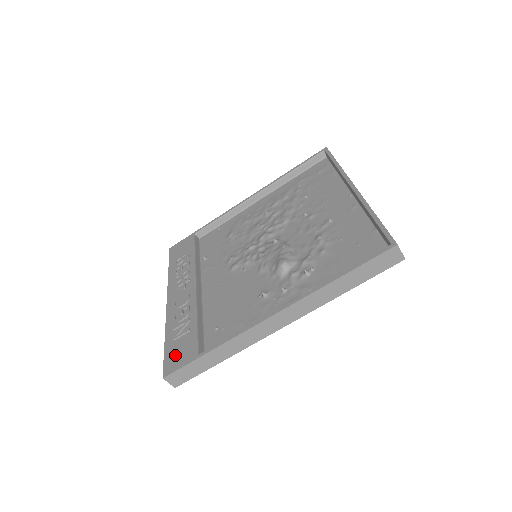
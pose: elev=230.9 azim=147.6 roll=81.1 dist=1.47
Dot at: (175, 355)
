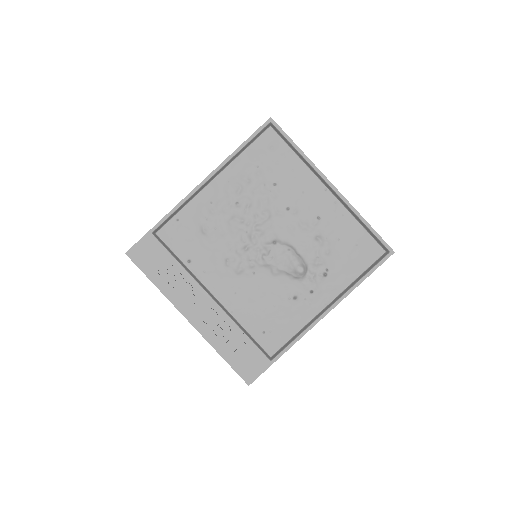
Dot at: (246, 366)
